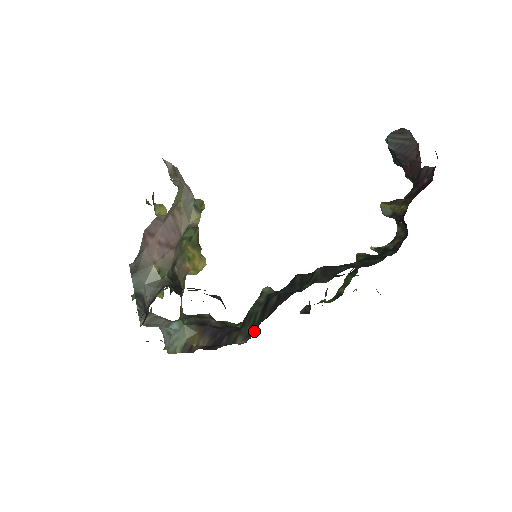
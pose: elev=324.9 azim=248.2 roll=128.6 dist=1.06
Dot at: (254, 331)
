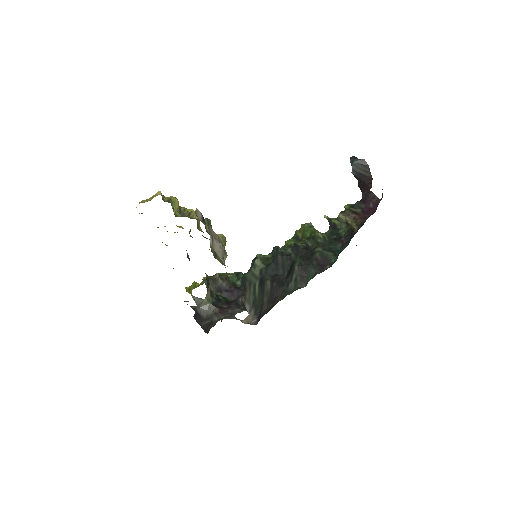
Dot at: (258, 306)
